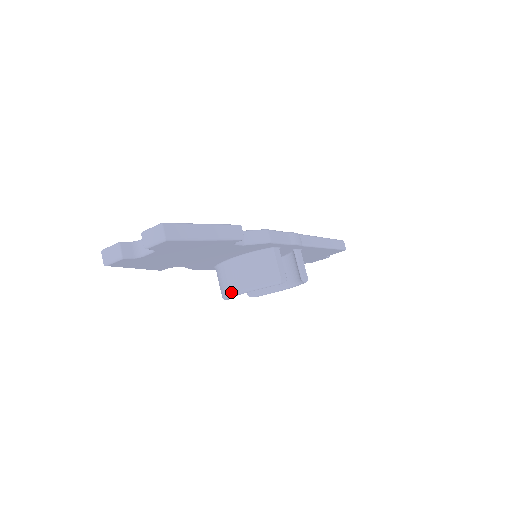
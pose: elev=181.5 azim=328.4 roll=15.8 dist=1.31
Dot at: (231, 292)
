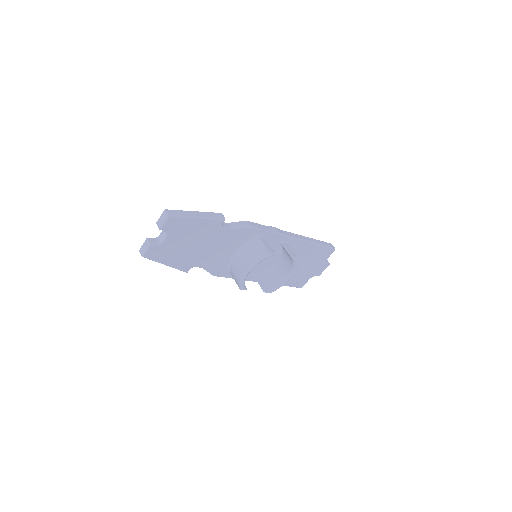
Dot at: (240, 276)
